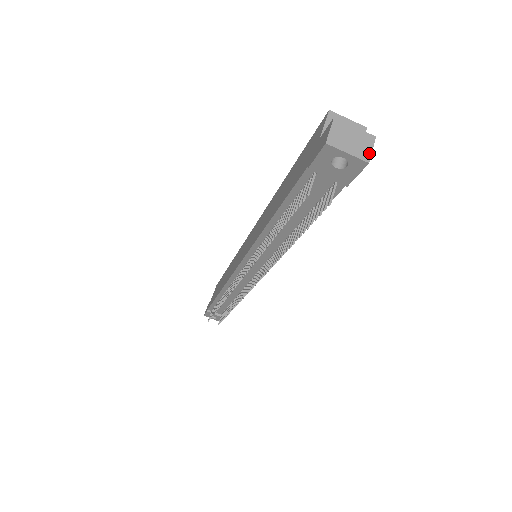
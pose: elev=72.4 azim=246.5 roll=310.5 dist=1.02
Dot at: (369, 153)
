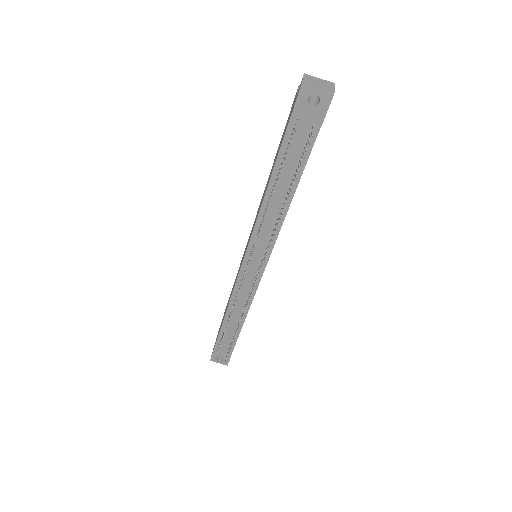
Dot at: (333, 90)
